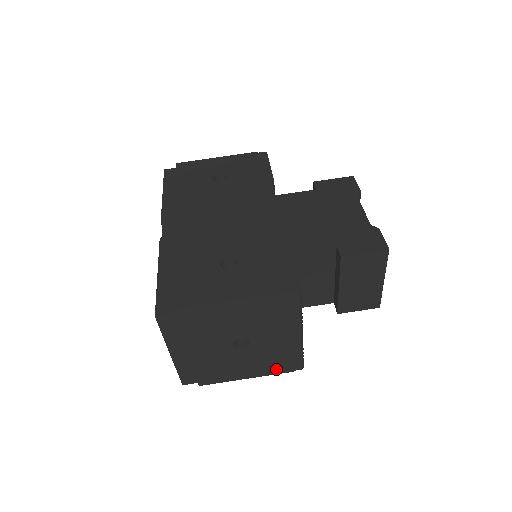
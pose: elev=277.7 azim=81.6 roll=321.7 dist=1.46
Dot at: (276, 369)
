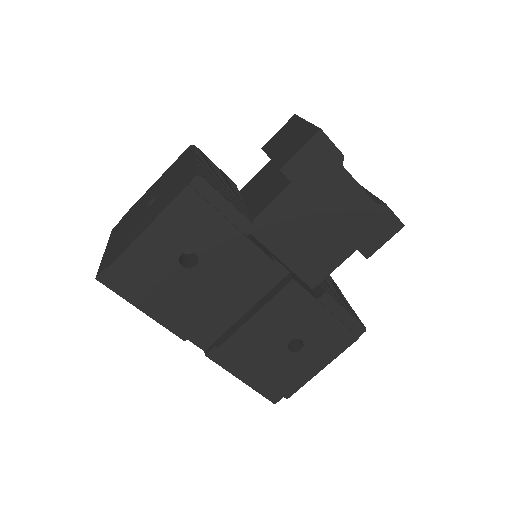
Dot at: occluded
